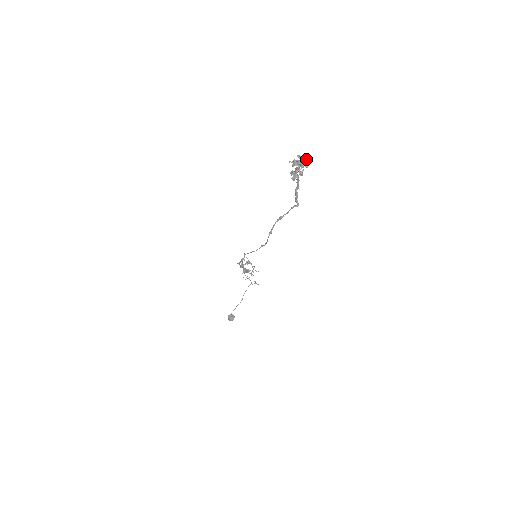
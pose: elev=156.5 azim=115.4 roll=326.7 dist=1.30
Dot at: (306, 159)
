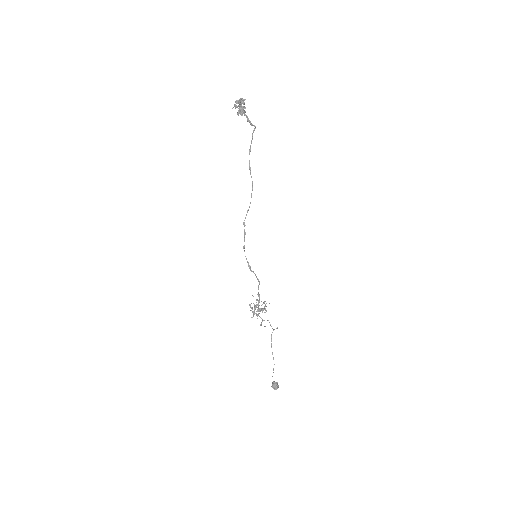
Dot at: (241, 99)
